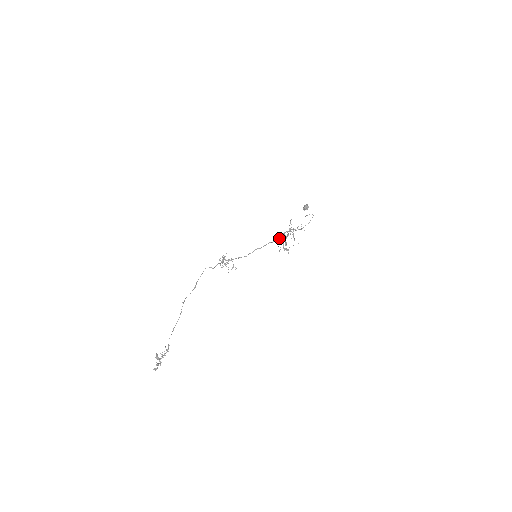
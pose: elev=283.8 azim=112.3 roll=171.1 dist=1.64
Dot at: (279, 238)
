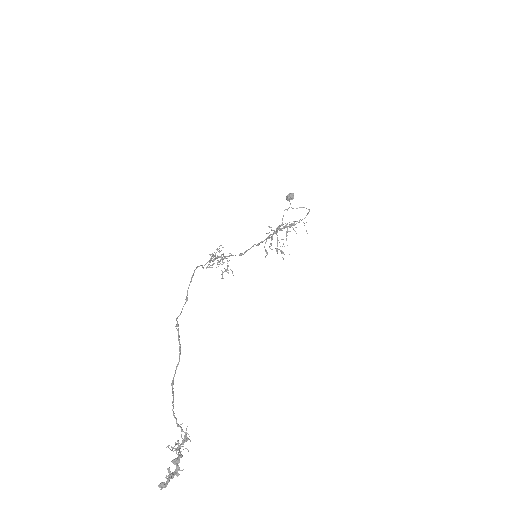
Dot at: (275, 233)
